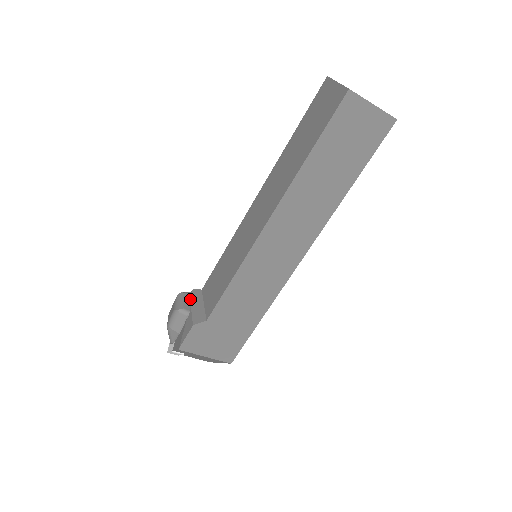
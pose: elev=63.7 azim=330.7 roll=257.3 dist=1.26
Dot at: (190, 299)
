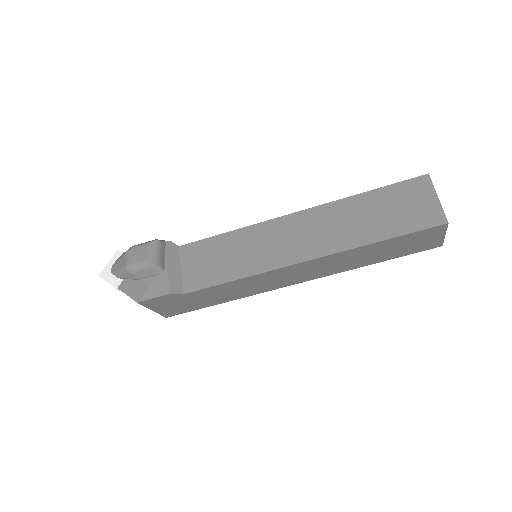
Dot at: (165, 253)
